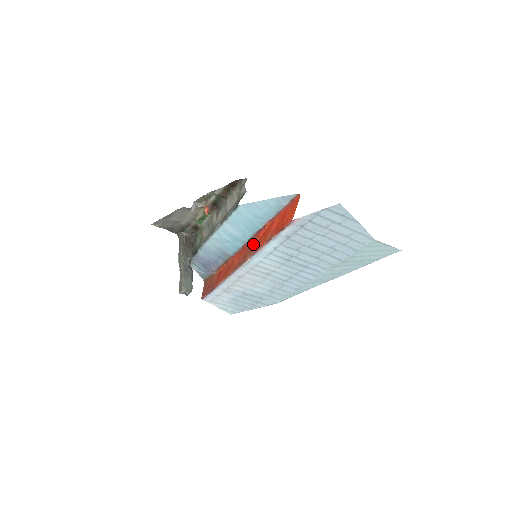
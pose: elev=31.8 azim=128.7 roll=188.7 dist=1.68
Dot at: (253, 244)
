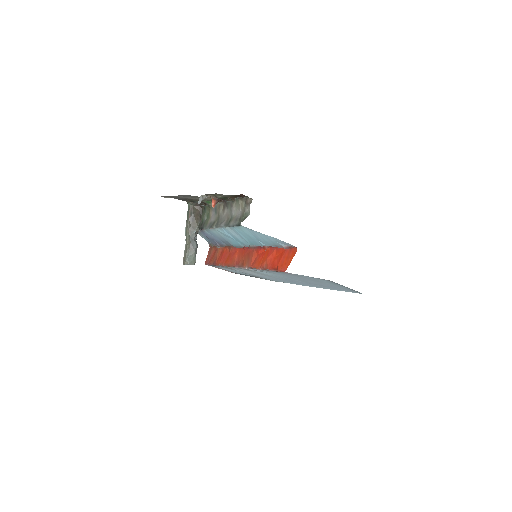
Dot at: (252, 256)
